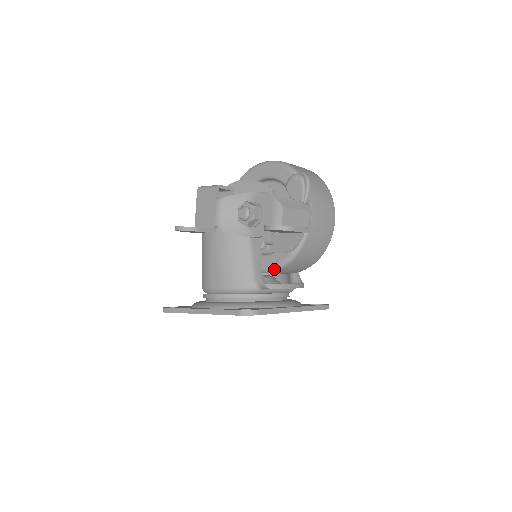
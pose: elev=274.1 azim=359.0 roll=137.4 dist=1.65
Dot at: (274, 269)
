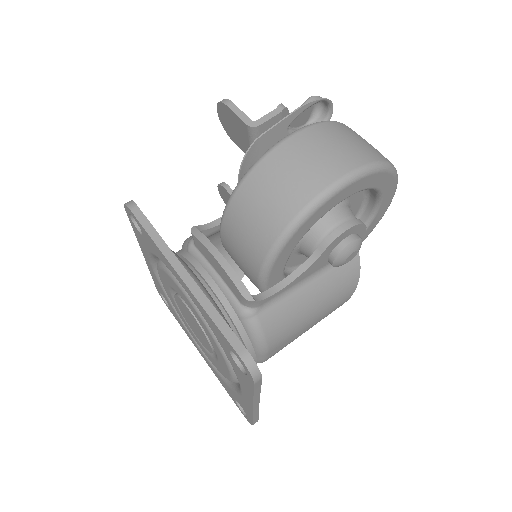
Dot at: (221, 220)
